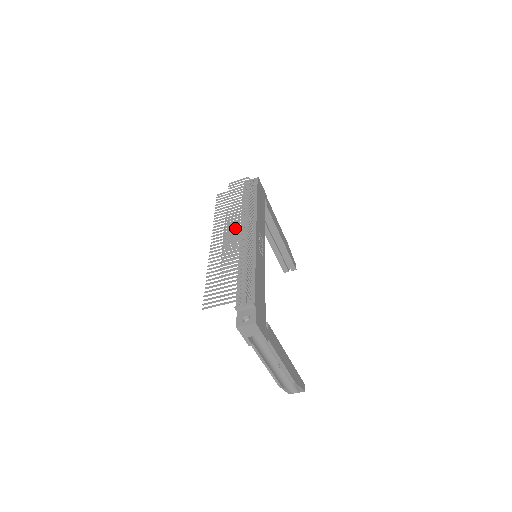
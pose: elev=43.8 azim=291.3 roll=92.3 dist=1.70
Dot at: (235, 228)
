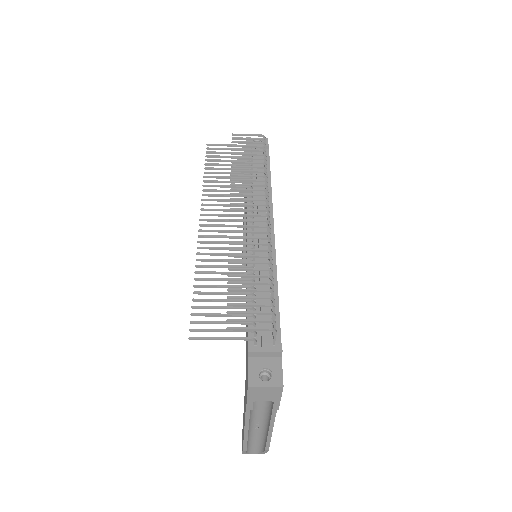
Dot at: (249, 210)
